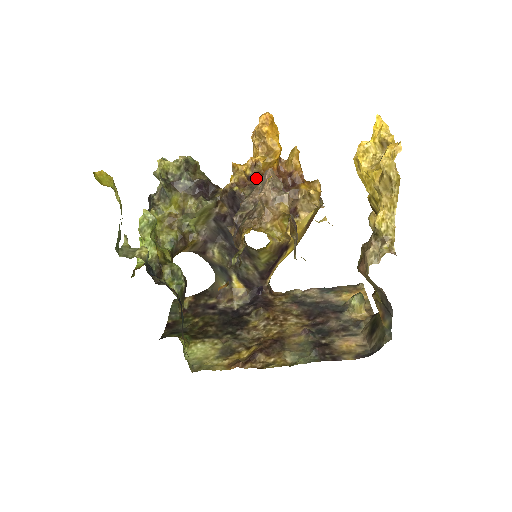
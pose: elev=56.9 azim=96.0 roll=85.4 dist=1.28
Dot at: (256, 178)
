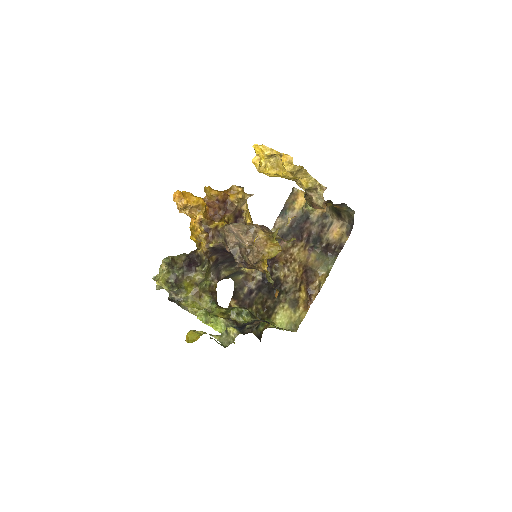
Dot at: (209, 226)
